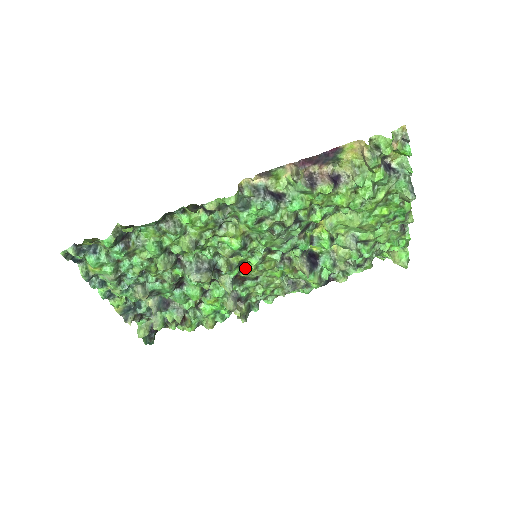
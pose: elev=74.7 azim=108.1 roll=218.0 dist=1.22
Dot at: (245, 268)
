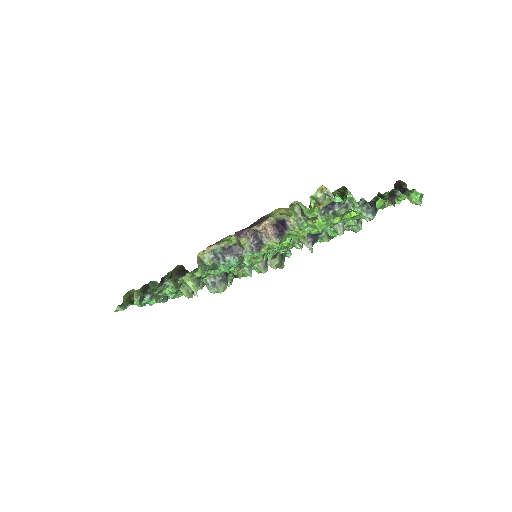
Dot at: occluded
